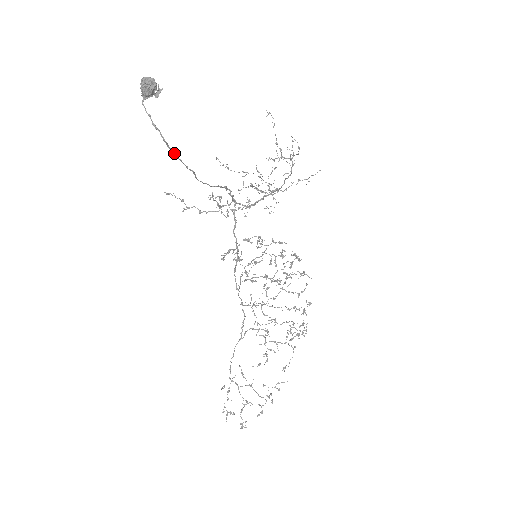
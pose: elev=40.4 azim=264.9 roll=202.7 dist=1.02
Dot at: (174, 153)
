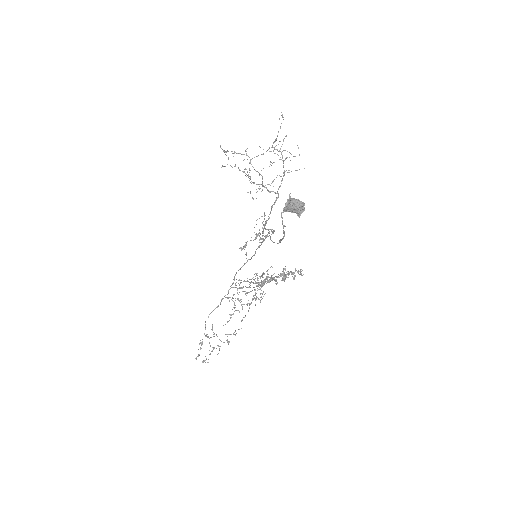
Dot at: (280, 242)
